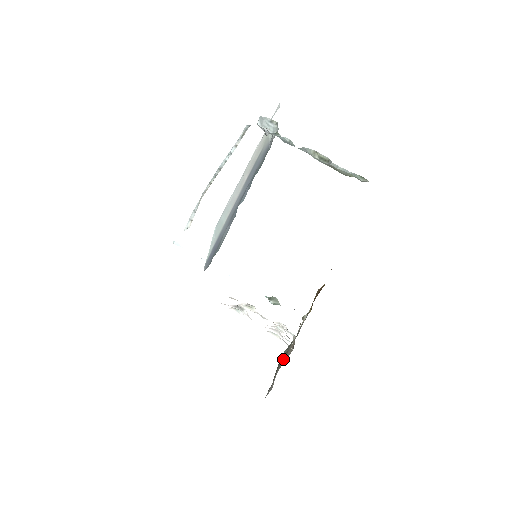
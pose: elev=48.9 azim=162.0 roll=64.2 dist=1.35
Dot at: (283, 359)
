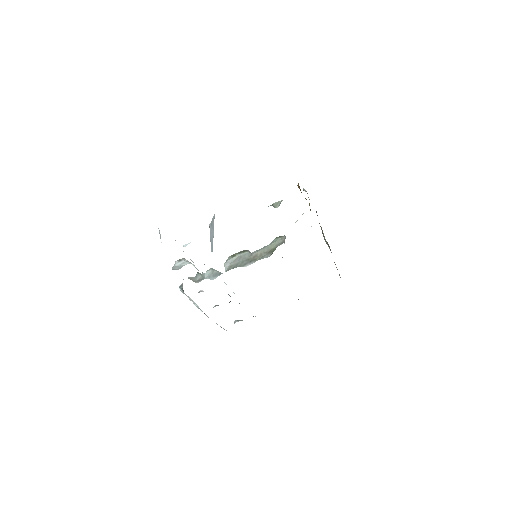
Dot at: occluded
